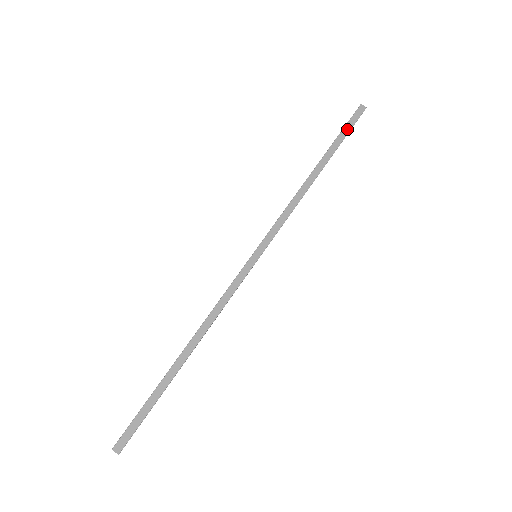
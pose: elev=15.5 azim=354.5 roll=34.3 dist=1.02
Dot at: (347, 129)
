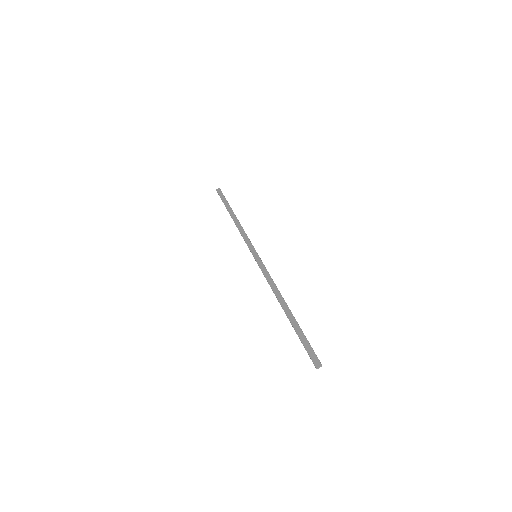
Dot at: (223, 198)
